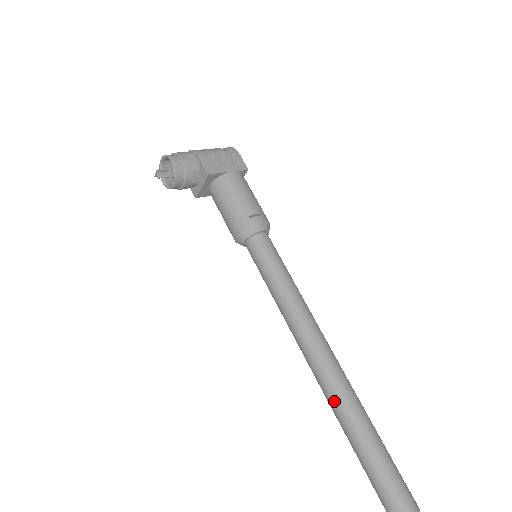
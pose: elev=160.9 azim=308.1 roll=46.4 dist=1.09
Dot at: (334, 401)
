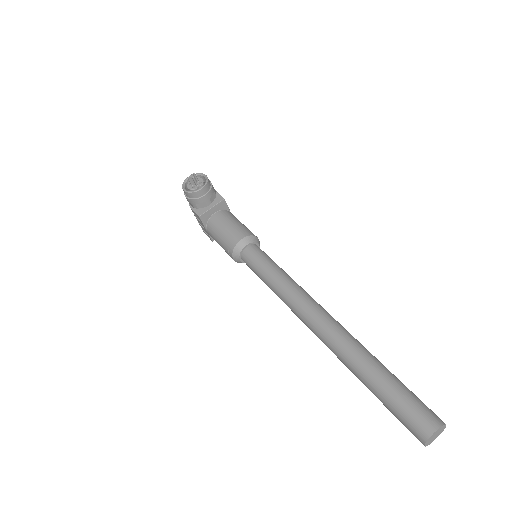
Dot at: (348, 341)
